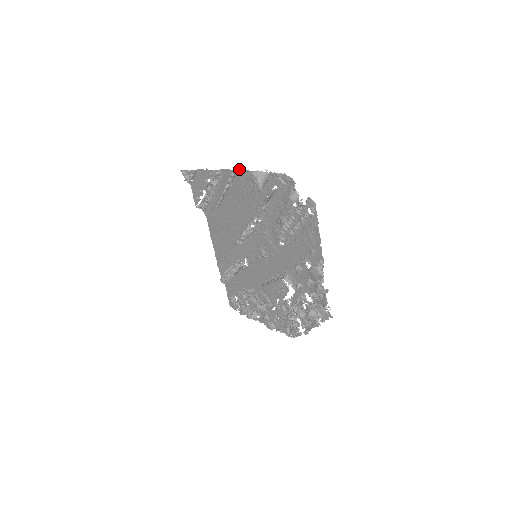
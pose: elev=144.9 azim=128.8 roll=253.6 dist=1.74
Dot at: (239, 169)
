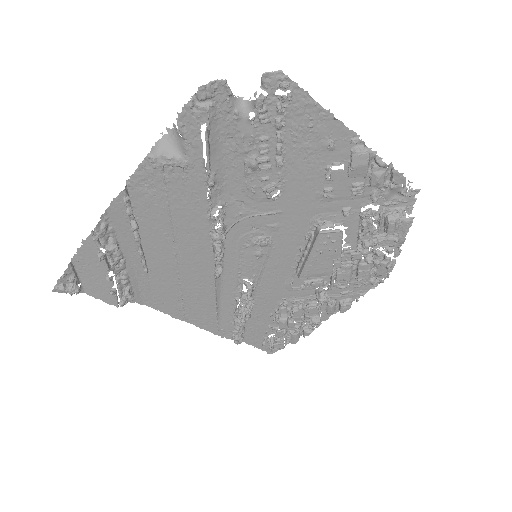
Dot at: occluded
